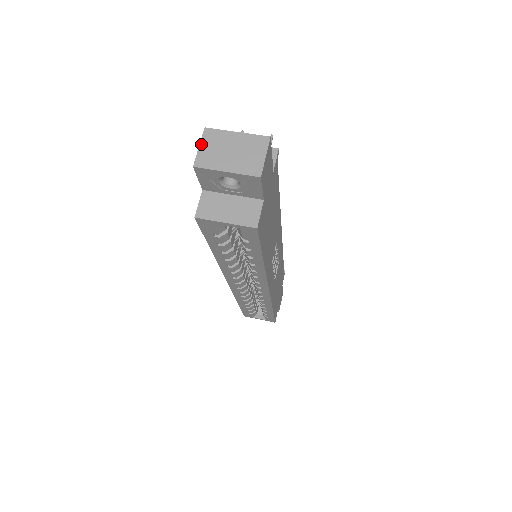
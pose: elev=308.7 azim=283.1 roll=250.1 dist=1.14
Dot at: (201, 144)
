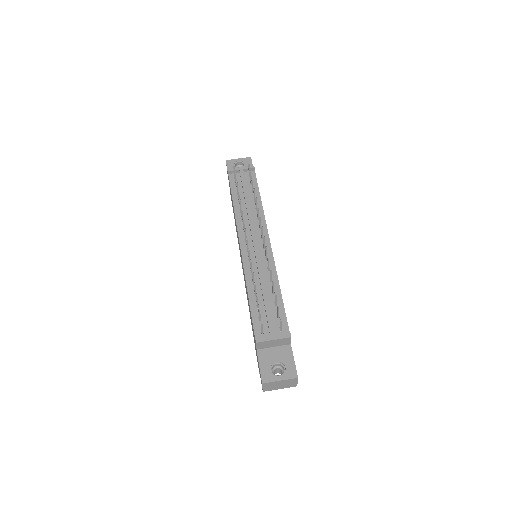
Dot at: (263, 387)
